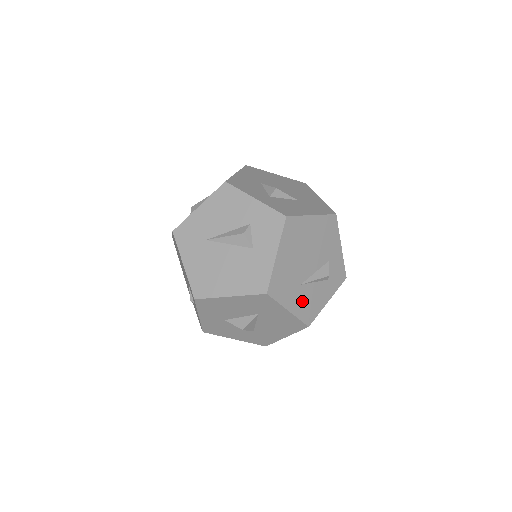
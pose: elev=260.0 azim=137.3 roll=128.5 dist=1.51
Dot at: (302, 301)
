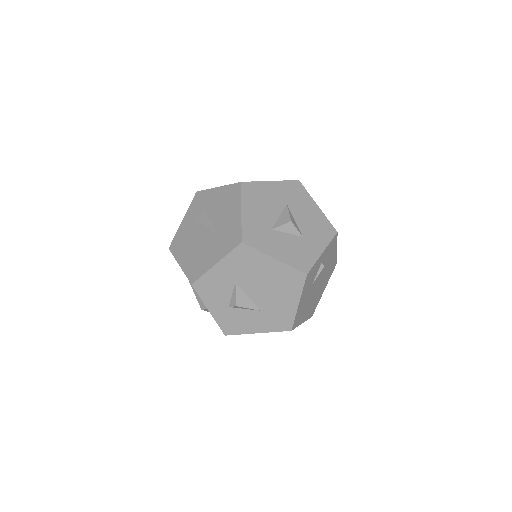
Dot at: occluded
